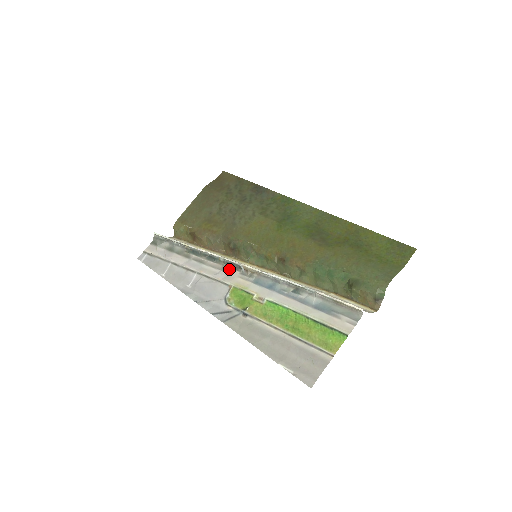
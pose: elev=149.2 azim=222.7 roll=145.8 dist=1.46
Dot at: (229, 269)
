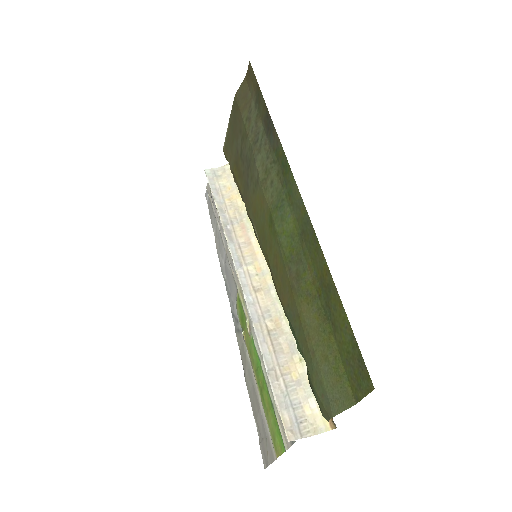
Dot at: occluded
